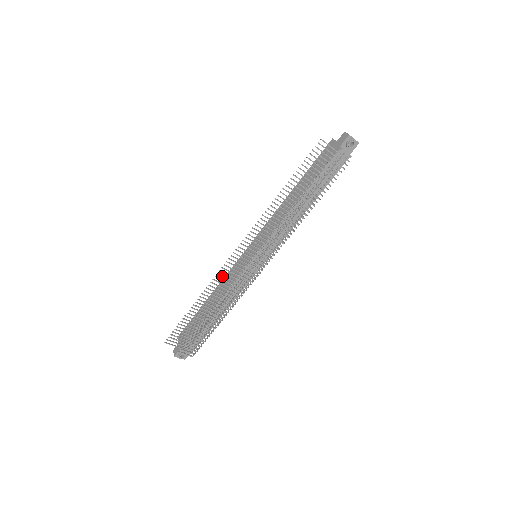
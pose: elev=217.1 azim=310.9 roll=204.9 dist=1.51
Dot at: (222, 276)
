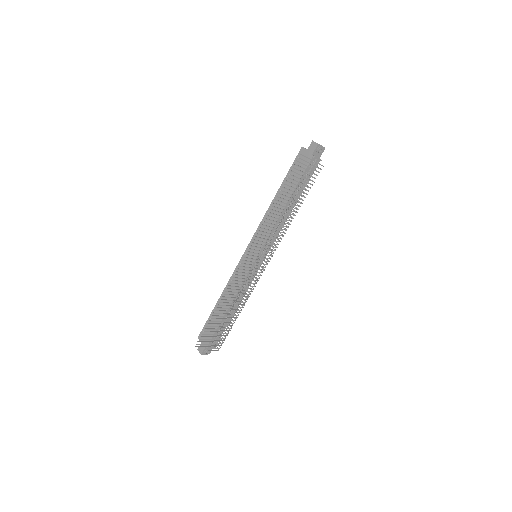
Dot at: occluded
